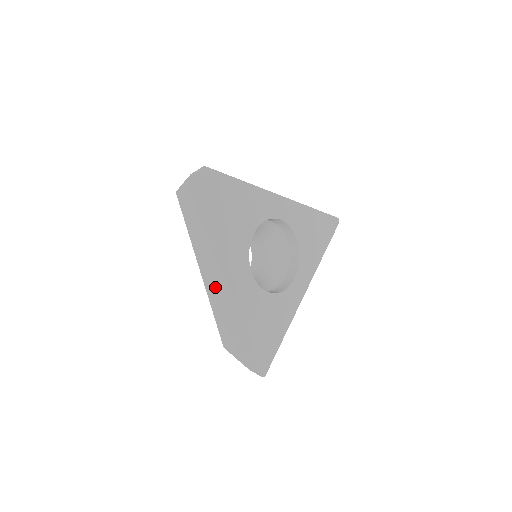
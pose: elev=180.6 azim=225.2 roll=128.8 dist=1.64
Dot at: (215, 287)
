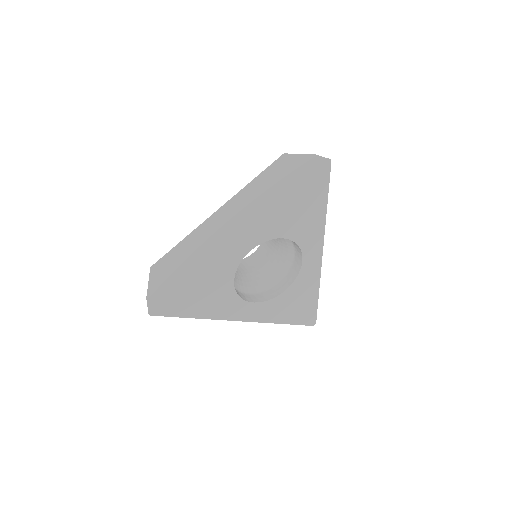
Dot at: occluded
